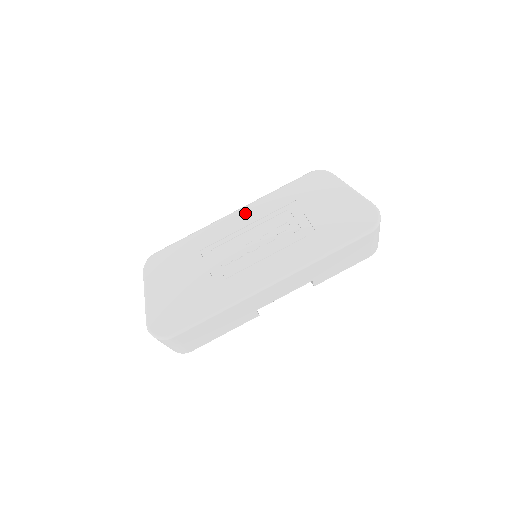
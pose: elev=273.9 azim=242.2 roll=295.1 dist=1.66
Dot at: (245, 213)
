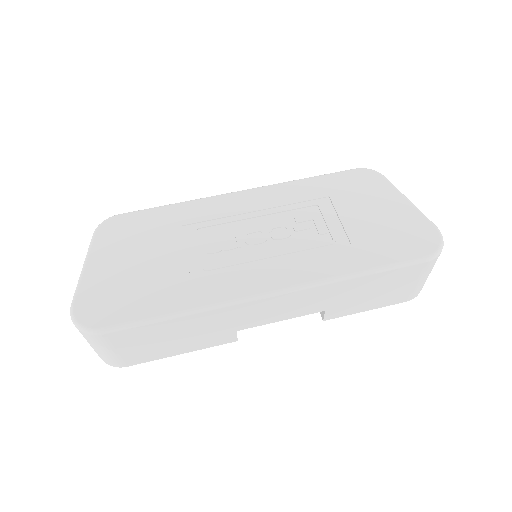
Dot at: (257, 195)
